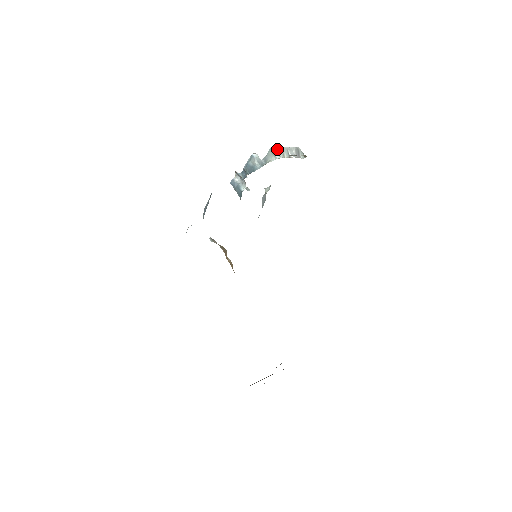
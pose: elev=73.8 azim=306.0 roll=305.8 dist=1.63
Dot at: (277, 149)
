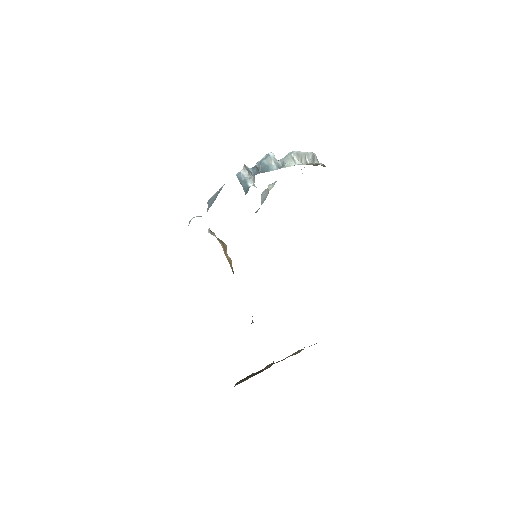
Dot at: (297, 153)
